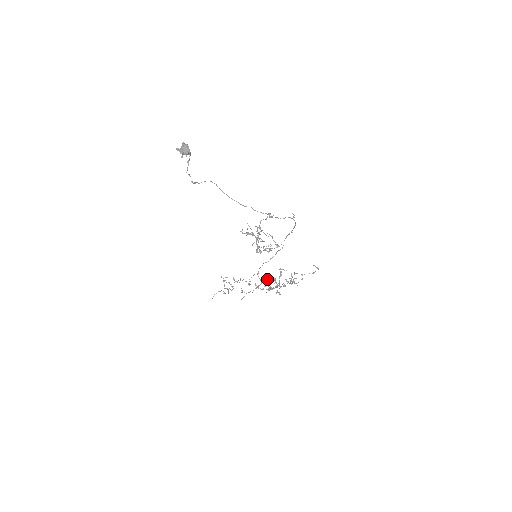
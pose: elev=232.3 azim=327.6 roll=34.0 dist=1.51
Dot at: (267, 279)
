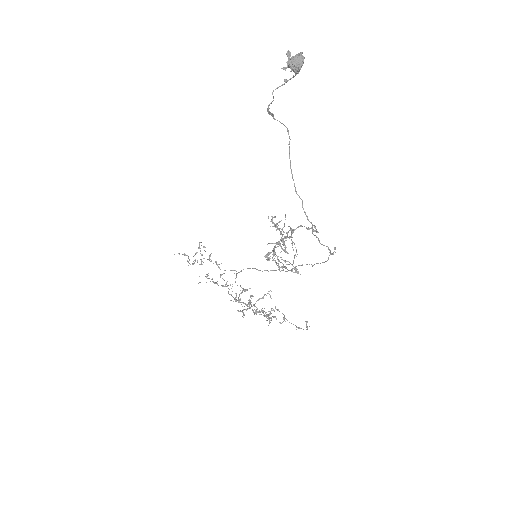
Dot at: occluded
